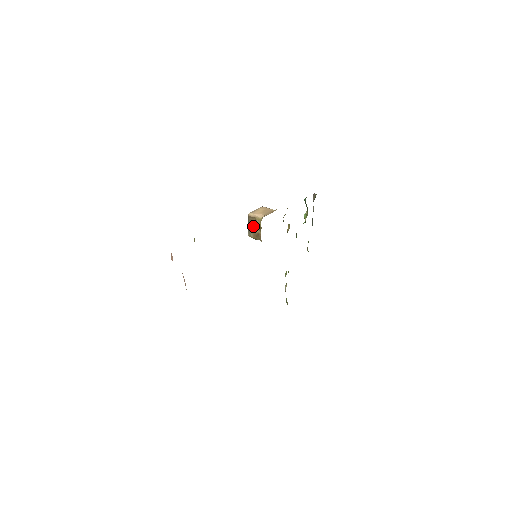
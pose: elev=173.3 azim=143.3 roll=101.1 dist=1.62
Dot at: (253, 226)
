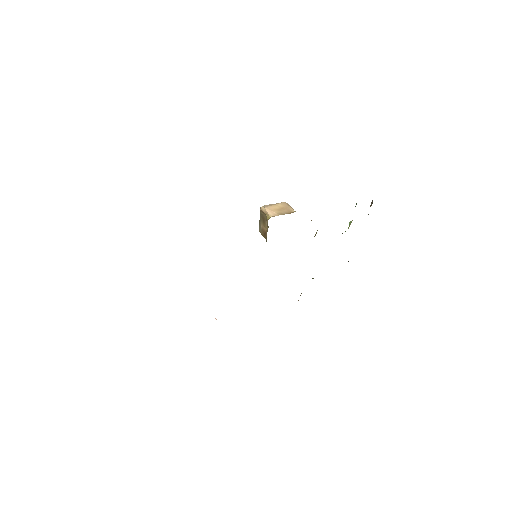
Dot at: (263, 222)
